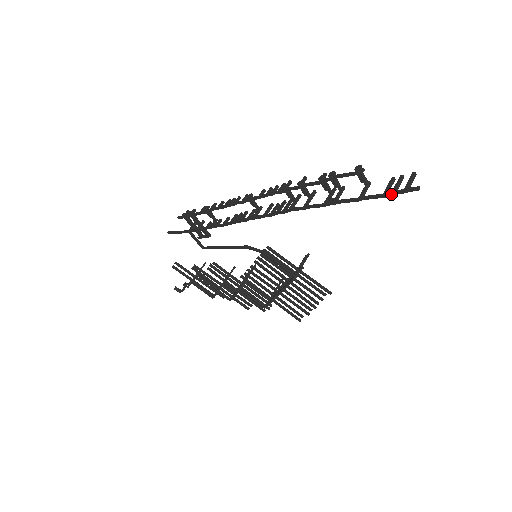
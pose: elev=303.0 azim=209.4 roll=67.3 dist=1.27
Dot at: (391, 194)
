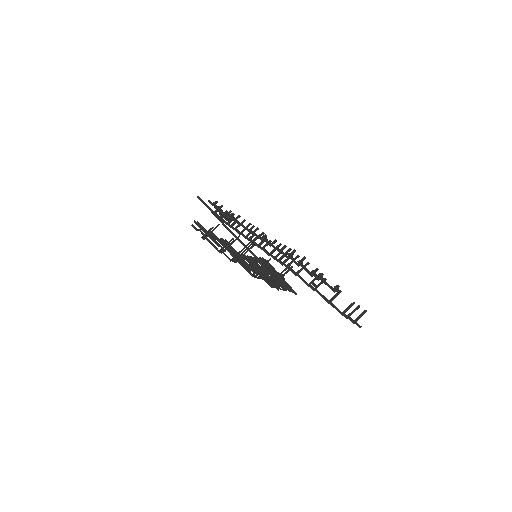
Dot at: (345, 317)
